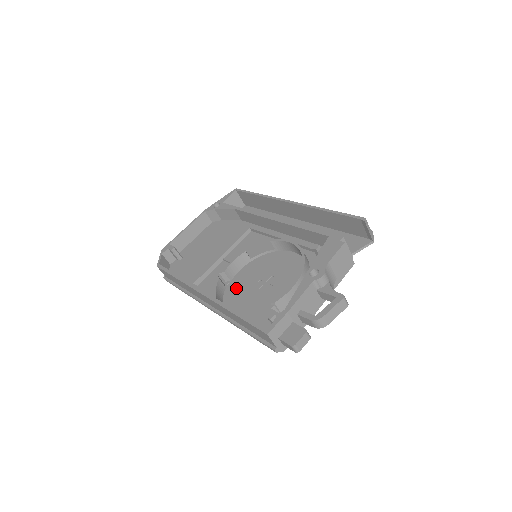
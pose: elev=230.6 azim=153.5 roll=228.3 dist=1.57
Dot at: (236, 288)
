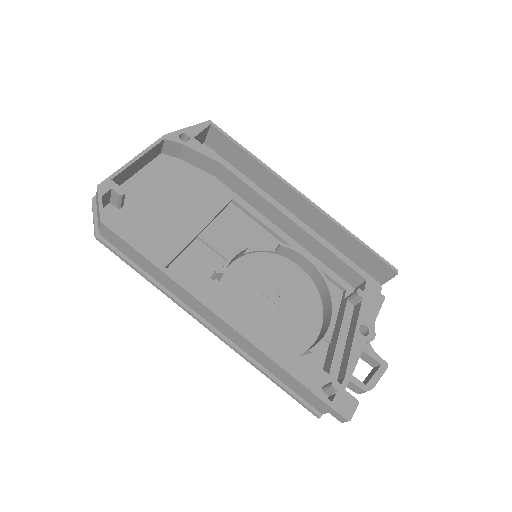
Dot at: (231, 297)
